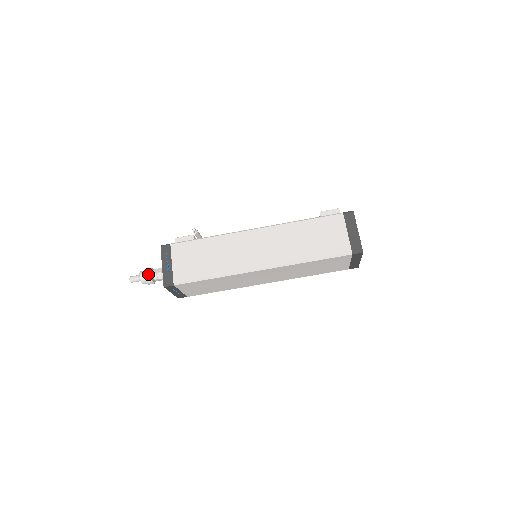
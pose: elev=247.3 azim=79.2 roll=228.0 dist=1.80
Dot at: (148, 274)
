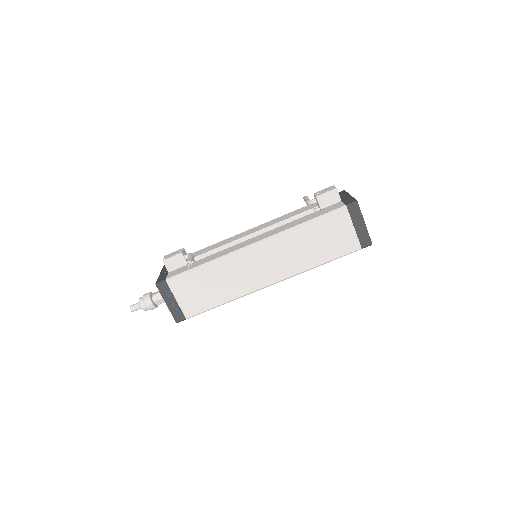
Dot at: (150, 305)
